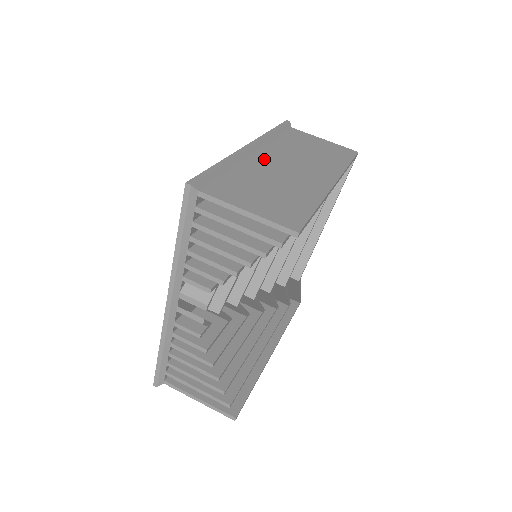
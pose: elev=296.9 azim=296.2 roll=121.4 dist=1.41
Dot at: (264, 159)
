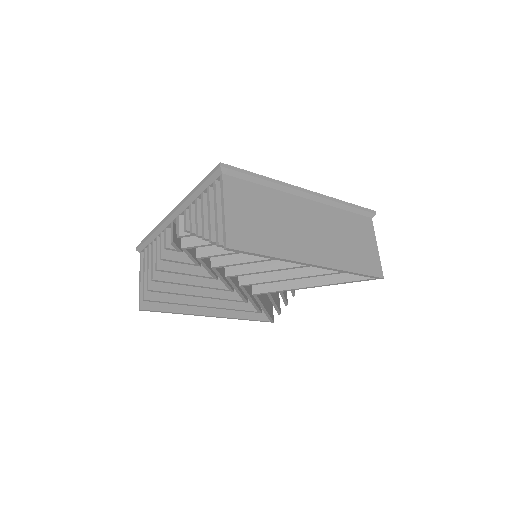
Dot at: (302, 207)
